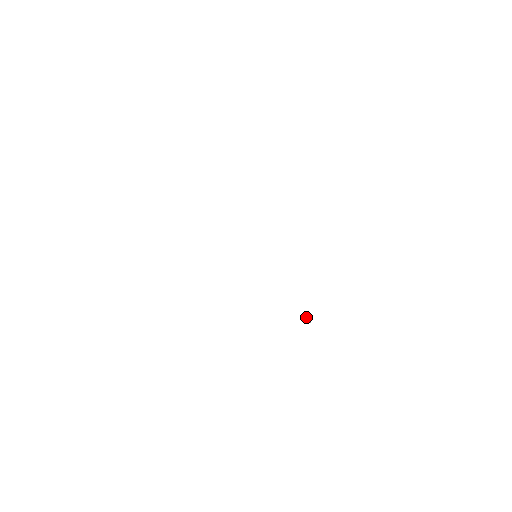
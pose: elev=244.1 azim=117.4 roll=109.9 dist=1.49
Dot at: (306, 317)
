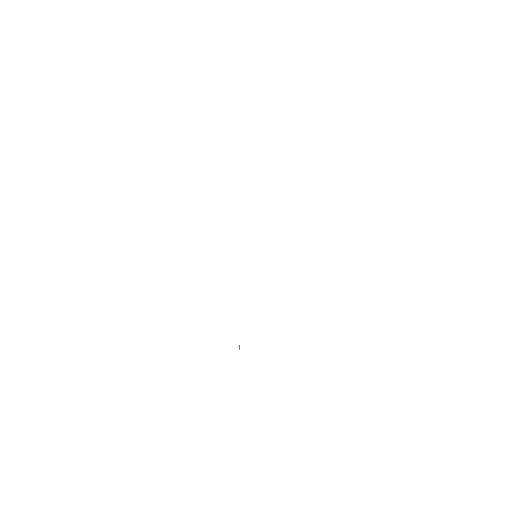
Dot at: occluded
